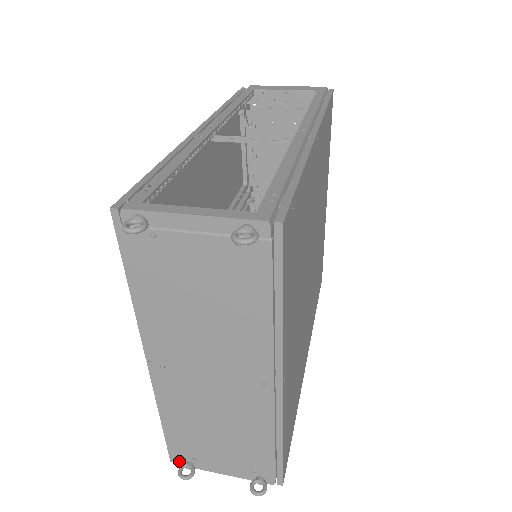
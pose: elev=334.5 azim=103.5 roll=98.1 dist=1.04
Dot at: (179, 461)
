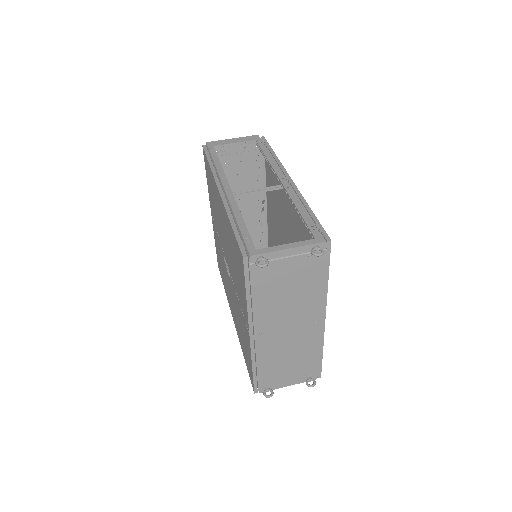
Dot at: (260, 390)
